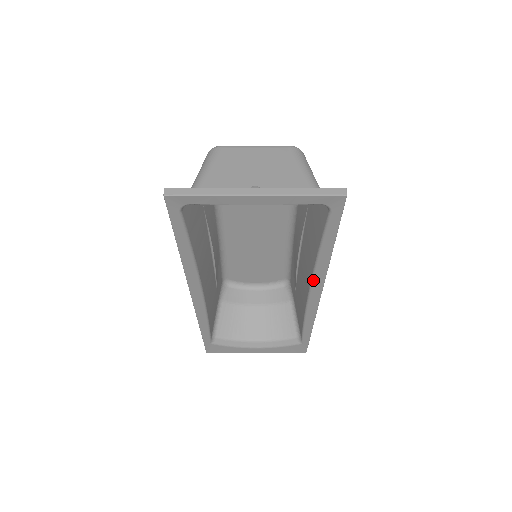
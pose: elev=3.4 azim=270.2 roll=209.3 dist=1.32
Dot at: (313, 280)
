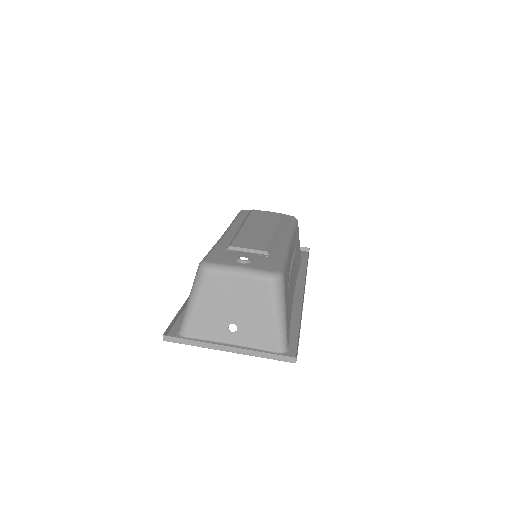
Dot at: (293, 303)
